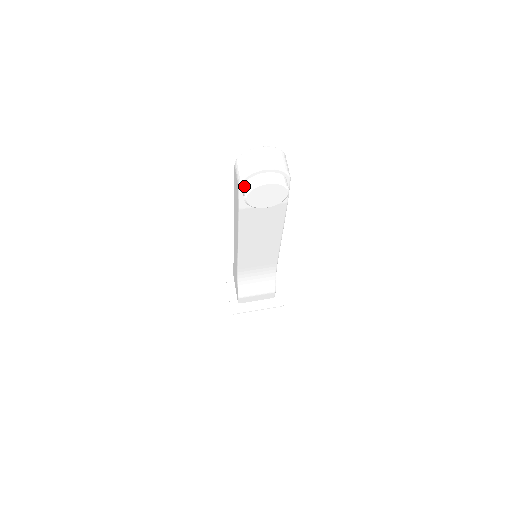
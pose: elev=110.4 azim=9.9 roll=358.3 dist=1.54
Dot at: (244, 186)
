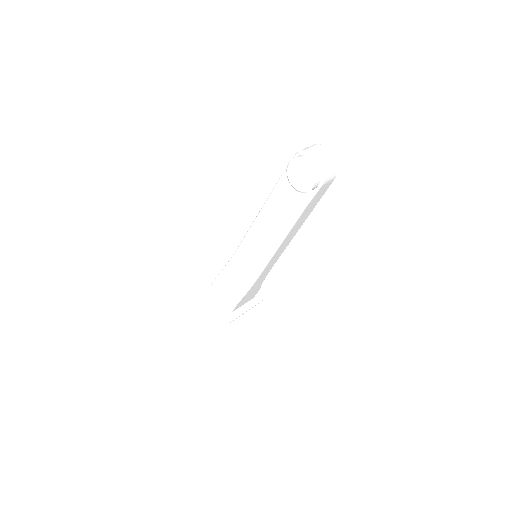
Dot at: (297, 156)
